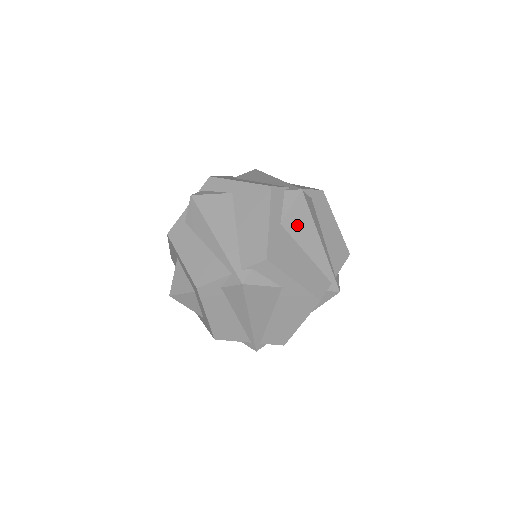
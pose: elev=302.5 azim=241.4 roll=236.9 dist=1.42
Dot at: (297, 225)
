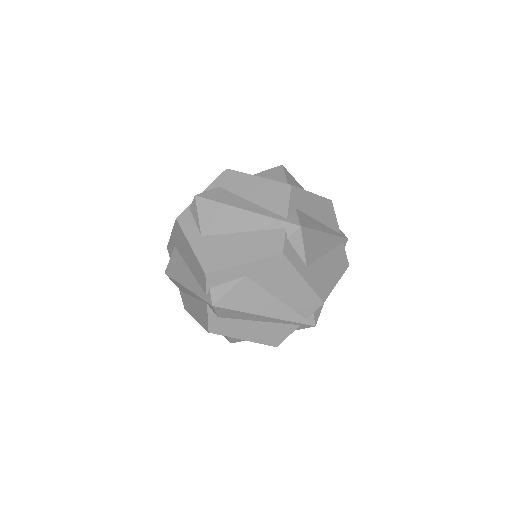
Dot at: (313, 250)
